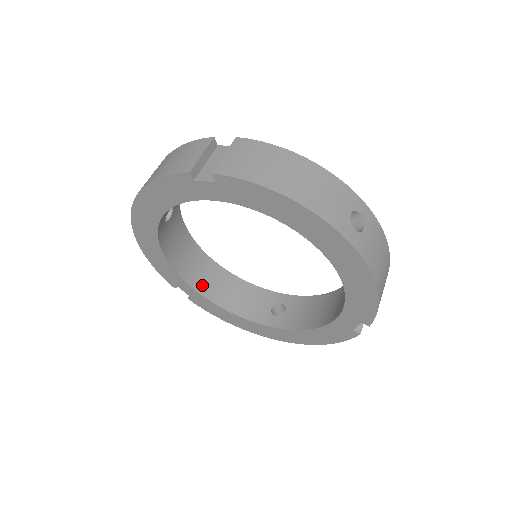
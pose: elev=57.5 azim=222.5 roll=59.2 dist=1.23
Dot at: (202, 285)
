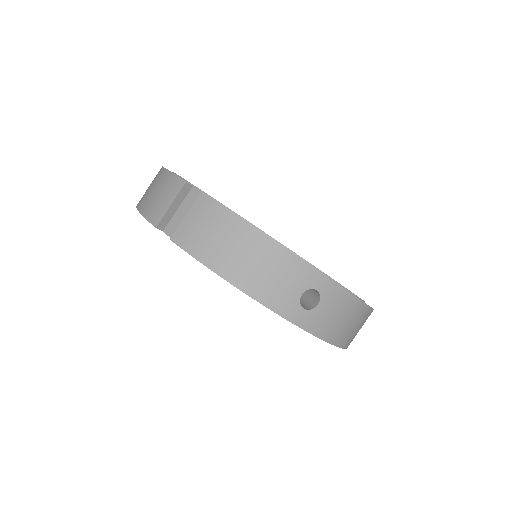
Dot at: occluded
